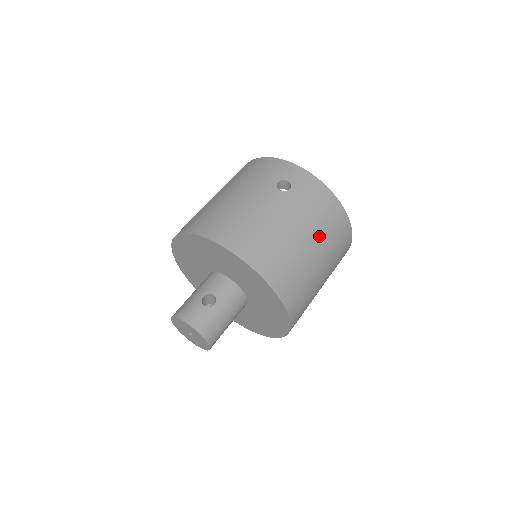
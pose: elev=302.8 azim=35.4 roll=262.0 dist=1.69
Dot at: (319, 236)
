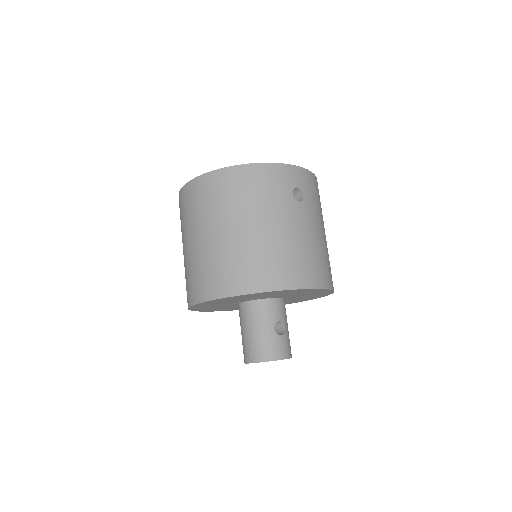
Dot at: (323, 221)
